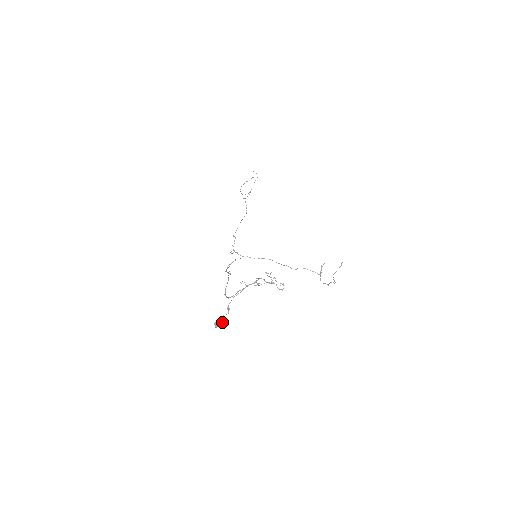
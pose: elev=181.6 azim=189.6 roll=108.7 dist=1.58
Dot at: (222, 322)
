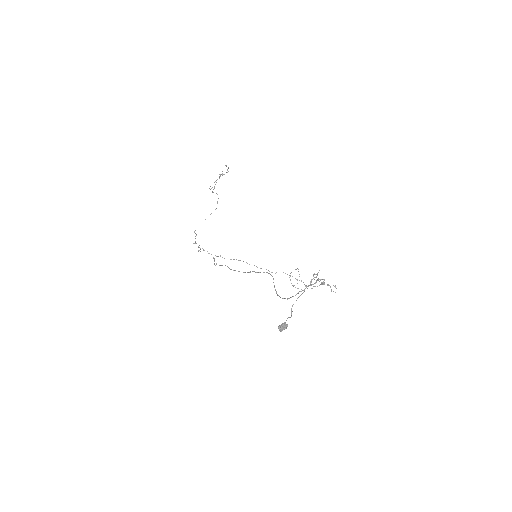
Dot at: occluded
